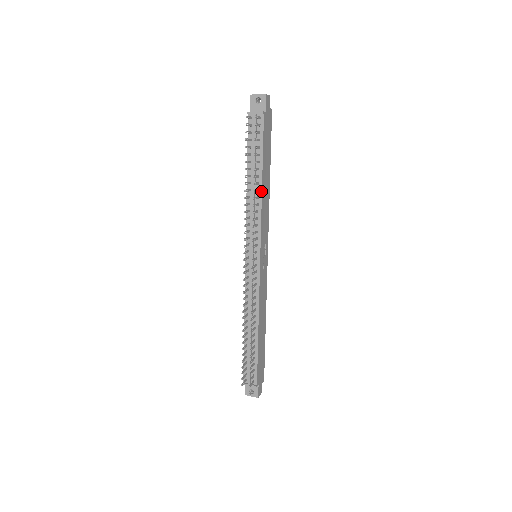
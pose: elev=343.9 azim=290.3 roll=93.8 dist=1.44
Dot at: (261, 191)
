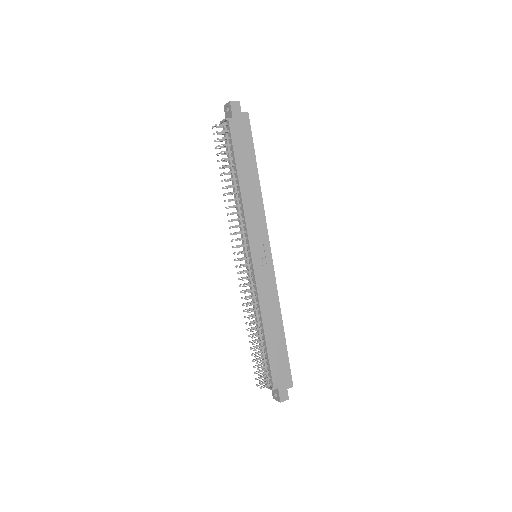
Dot at: (240, 192)
